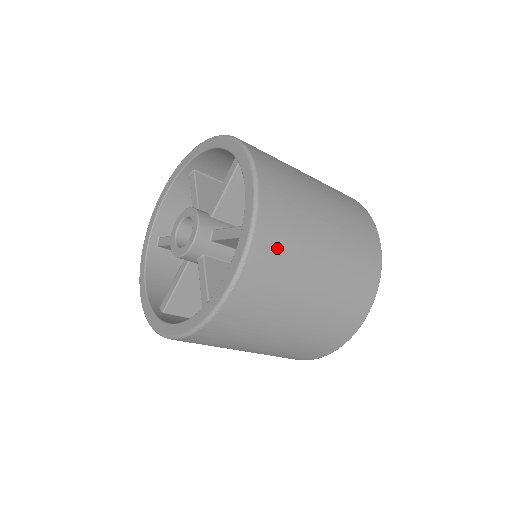
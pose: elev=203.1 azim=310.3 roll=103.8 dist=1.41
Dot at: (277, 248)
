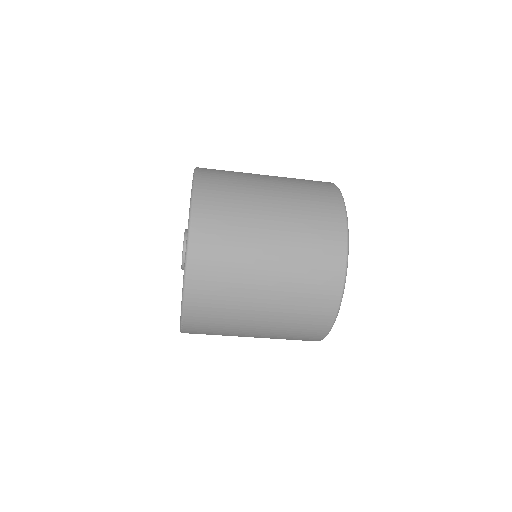
Dot at: (209, 309)
